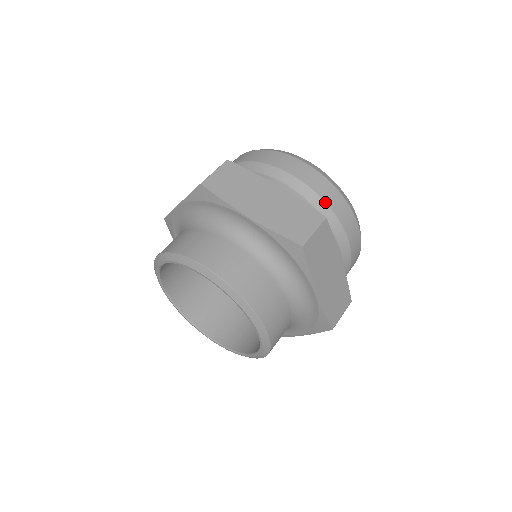
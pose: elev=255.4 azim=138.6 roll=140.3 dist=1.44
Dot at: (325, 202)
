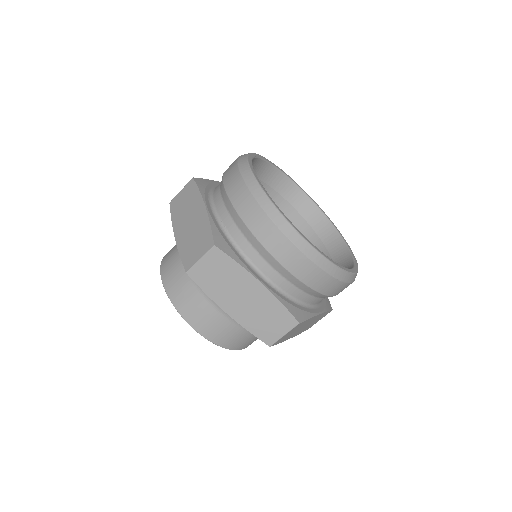
Dot at: (311, 288)
